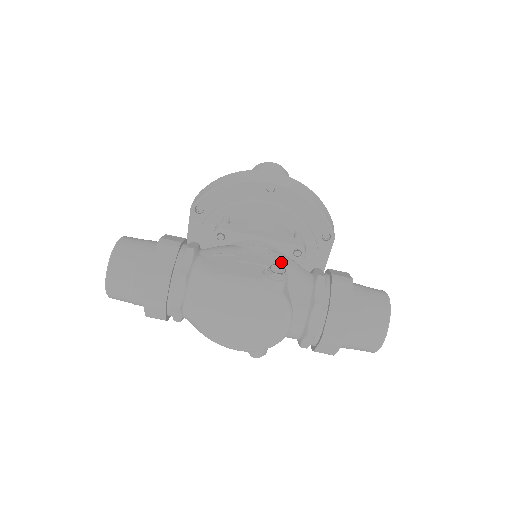
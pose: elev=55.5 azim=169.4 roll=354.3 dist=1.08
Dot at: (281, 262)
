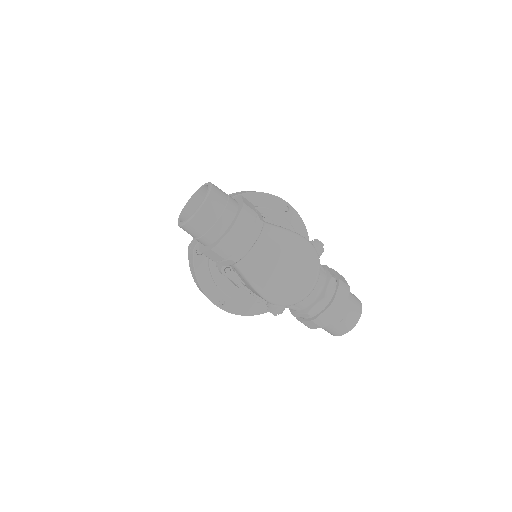
Dot at: occluded
